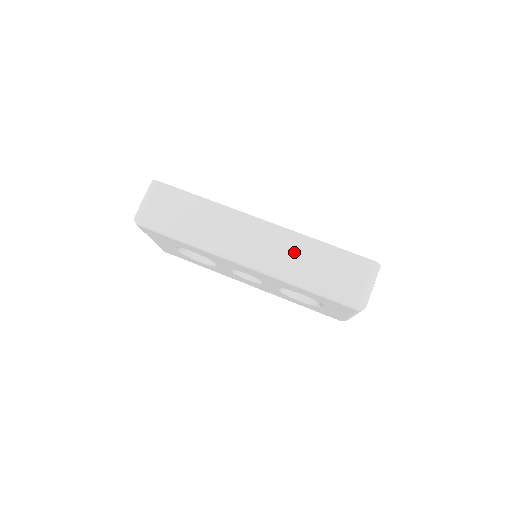
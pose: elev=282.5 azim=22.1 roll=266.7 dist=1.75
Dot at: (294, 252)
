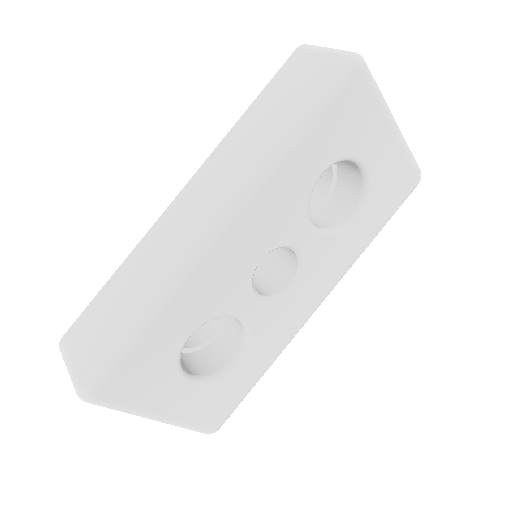
Dot at: (238, 149)
